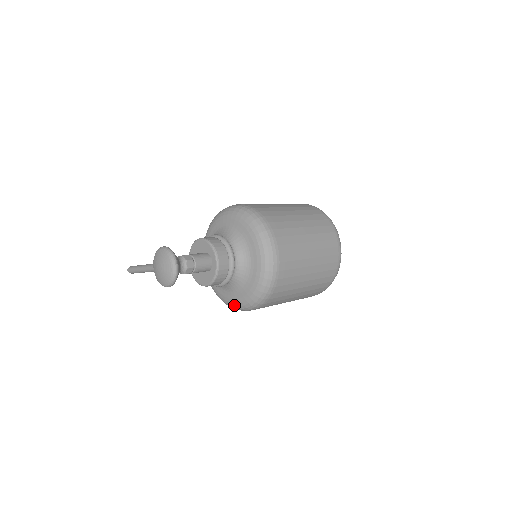
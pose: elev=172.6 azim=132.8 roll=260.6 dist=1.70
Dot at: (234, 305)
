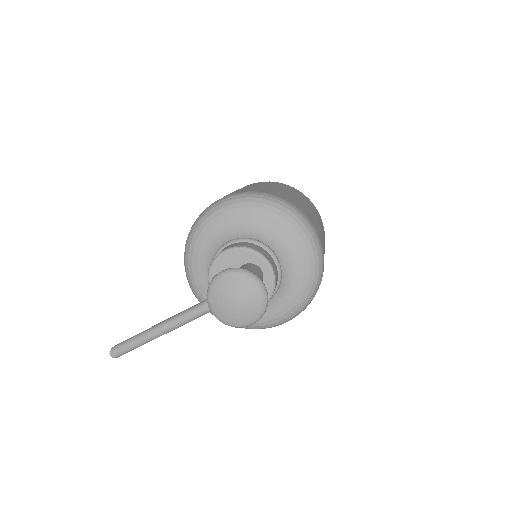
Dot at: (276, 321)
